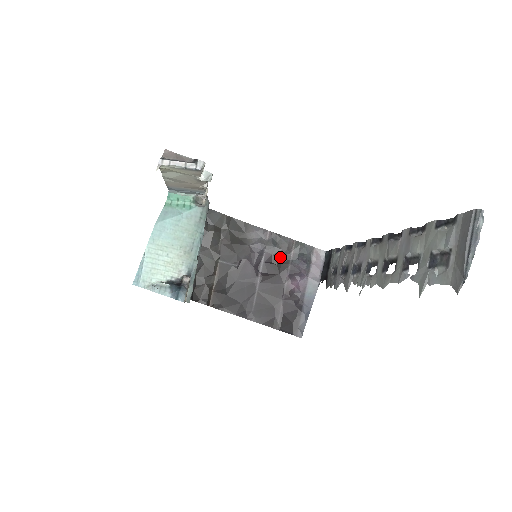
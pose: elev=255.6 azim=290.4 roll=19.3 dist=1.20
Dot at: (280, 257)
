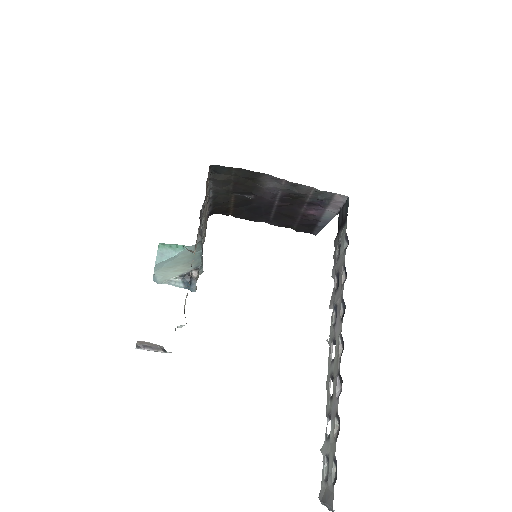
Dot at: (297, 195)
